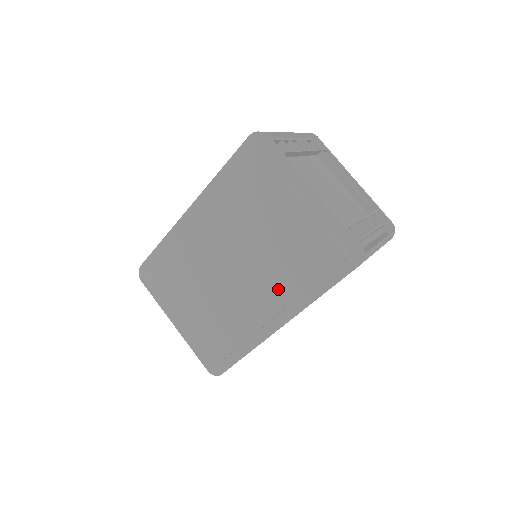
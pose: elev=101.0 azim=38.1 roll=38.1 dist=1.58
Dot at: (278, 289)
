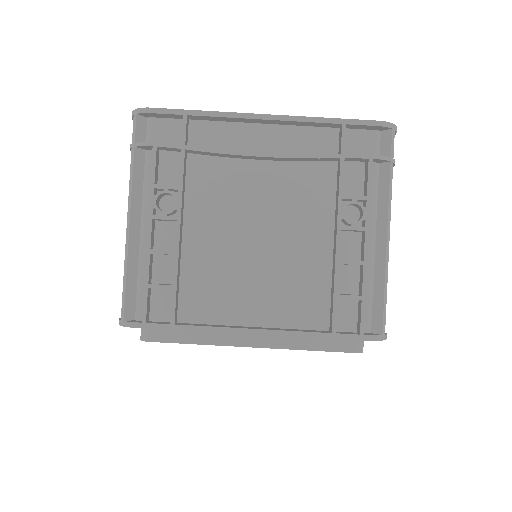
Dot at: occluded
